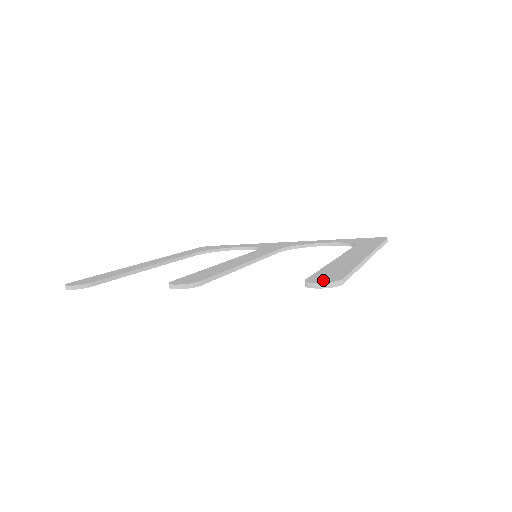
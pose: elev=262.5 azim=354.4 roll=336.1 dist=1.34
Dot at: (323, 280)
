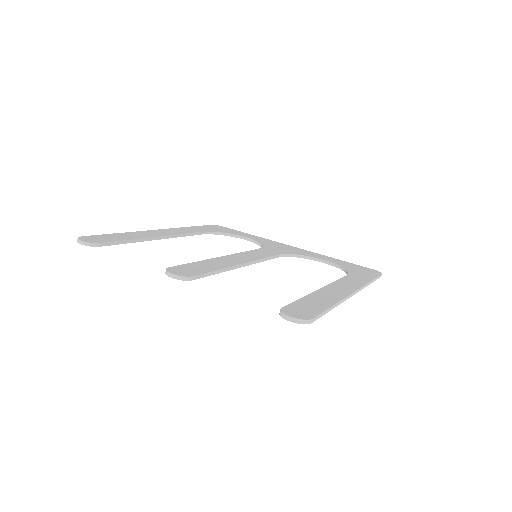
Dot at: (296, 314)
